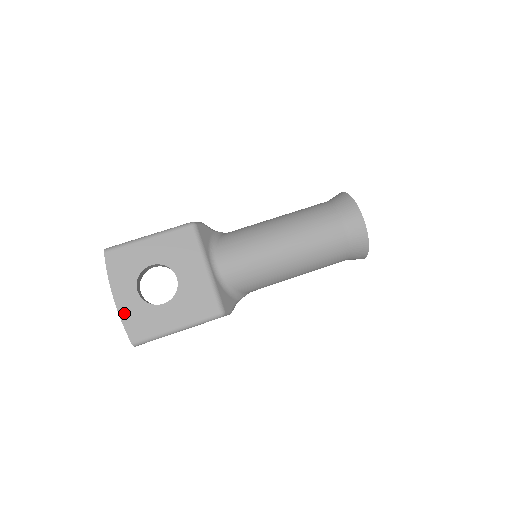
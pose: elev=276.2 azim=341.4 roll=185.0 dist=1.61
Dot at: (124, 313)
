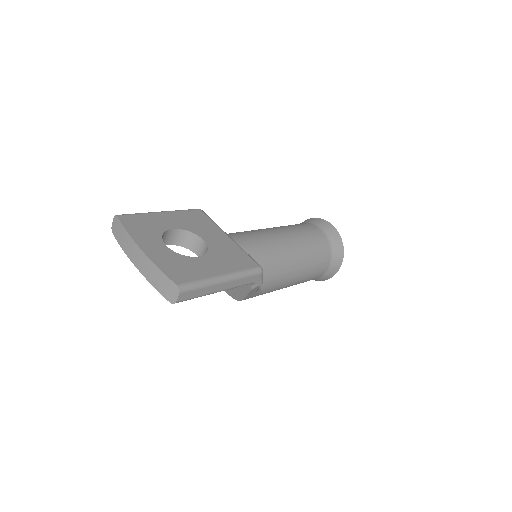
Dot at: (158, 260)
